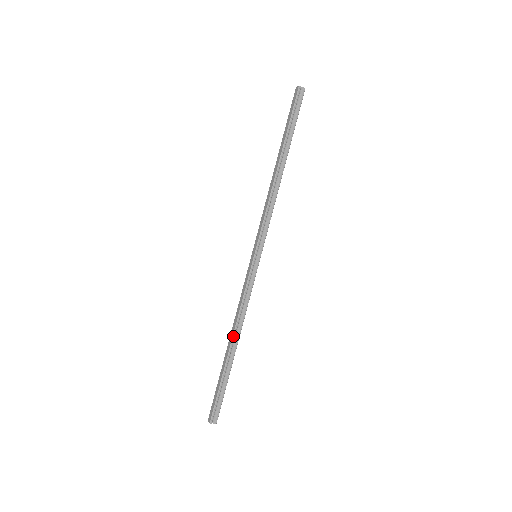
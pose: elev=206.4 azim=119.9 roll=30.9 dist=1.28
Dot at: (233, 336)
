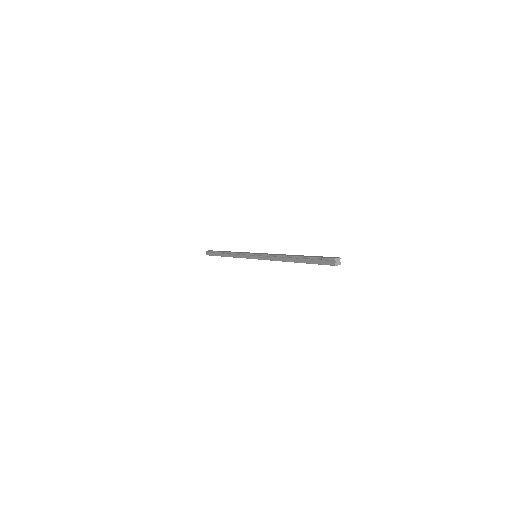
Dot at: occluded
